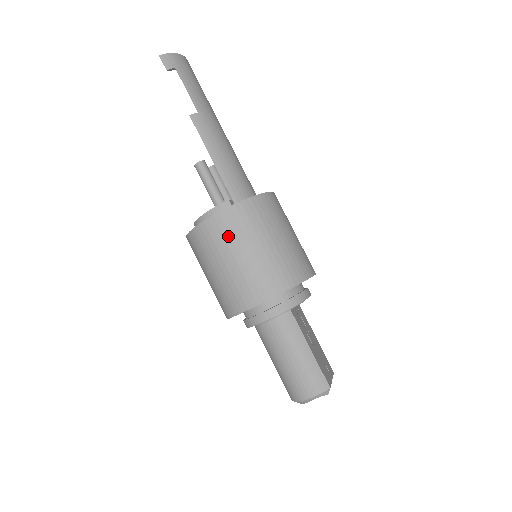
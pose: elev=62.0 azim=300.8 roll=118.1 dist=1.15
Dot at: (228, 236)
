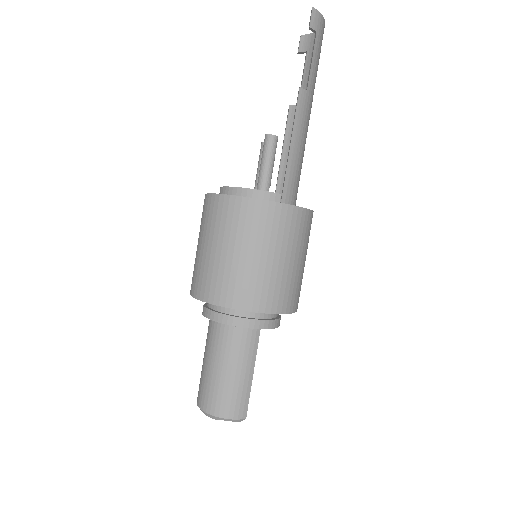
Dot at: (263, 229)
